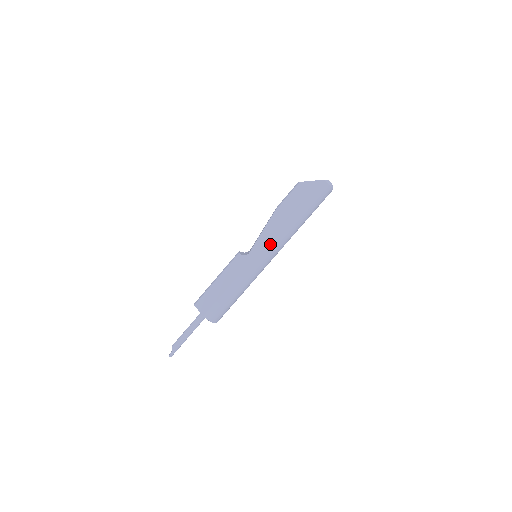
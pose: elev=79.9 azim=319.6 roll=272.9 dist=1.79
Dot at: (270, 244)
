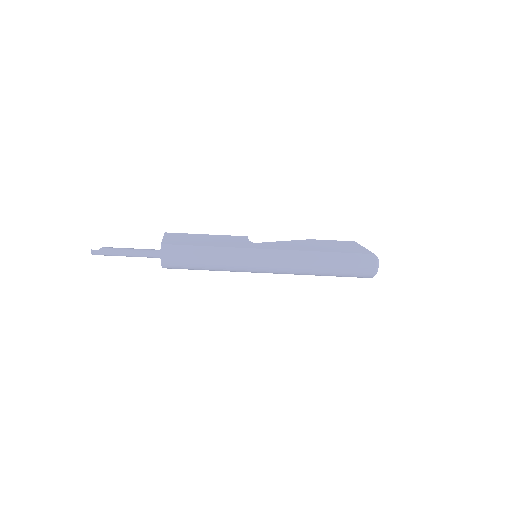
Dot at: (280, 254)
